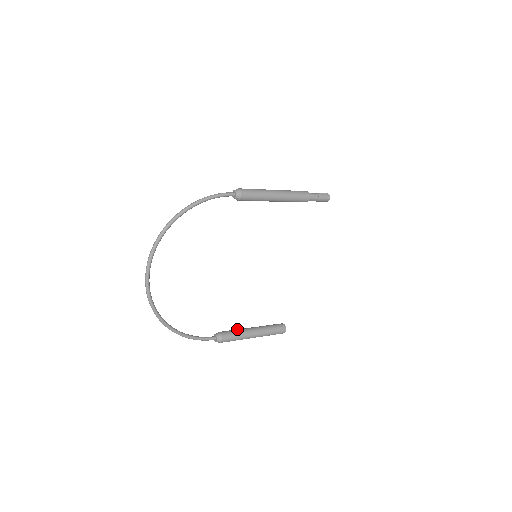
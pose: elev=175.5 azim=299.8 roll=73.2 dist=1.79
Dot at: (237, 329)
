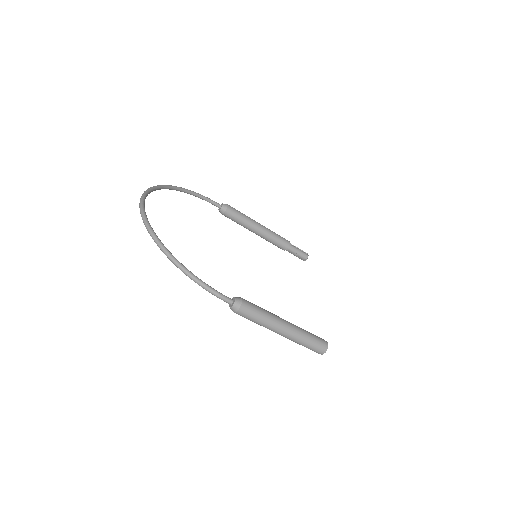
Dot at: occluded
